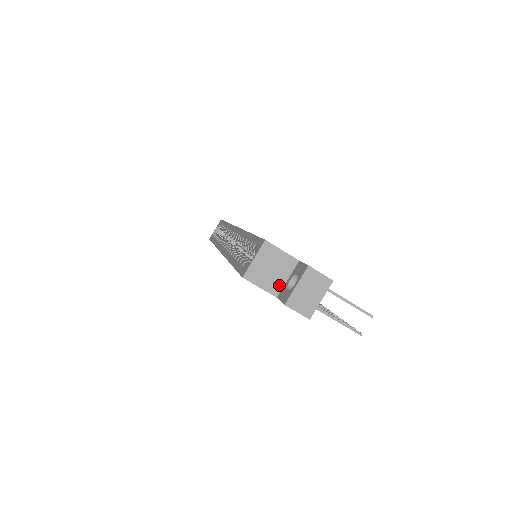
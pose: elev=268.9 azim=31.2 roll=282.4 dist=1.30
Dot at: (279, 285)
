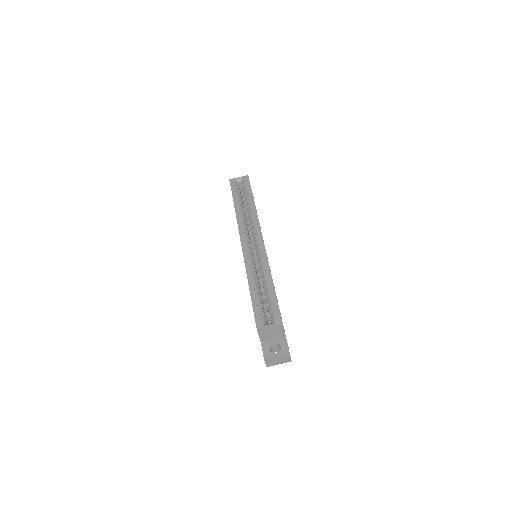
Dot at: (267, 340)
